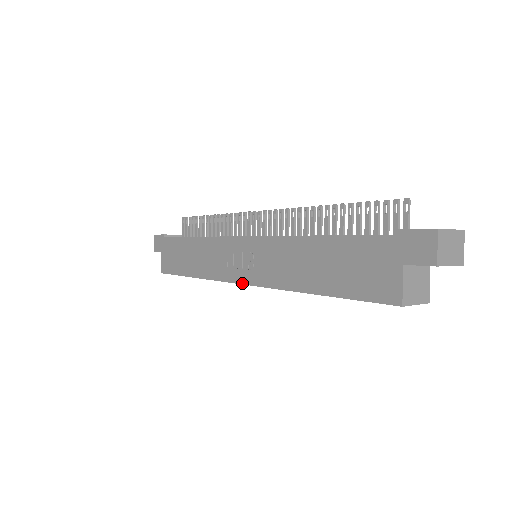
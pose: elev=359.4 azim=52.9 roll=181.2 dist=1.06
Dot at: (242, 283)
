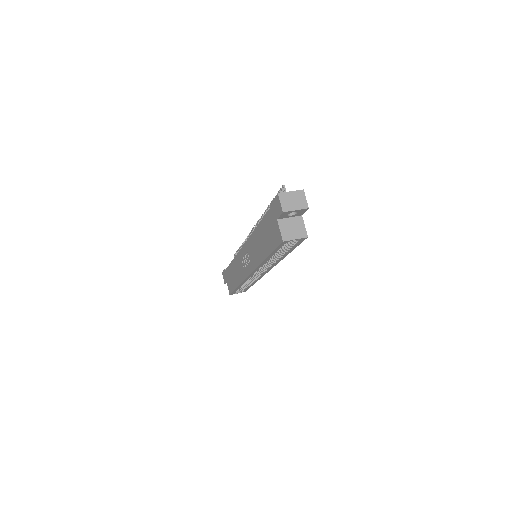
Dot at: (249, 274)
